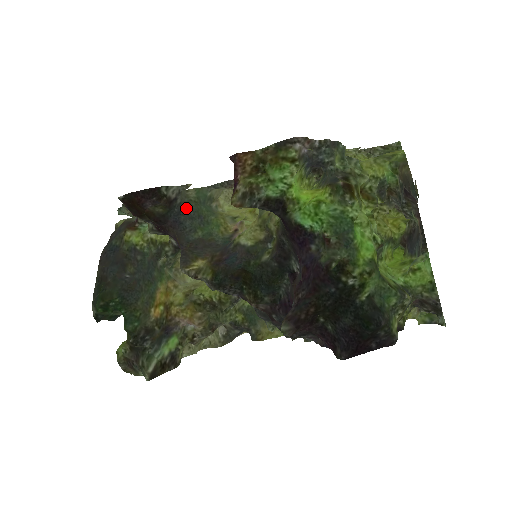
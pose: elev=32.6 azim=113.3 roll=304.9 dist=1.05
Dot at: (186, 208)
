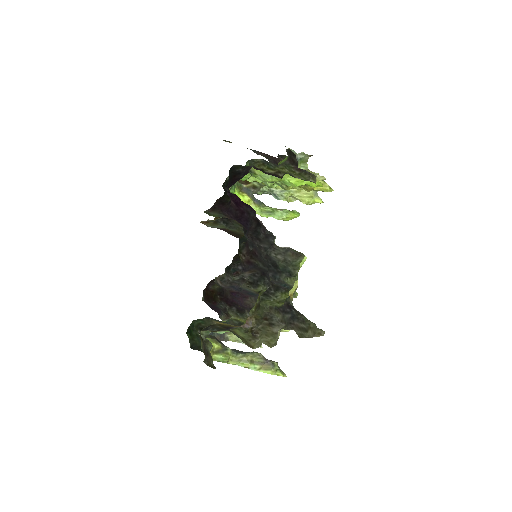
Dot at: occluded
